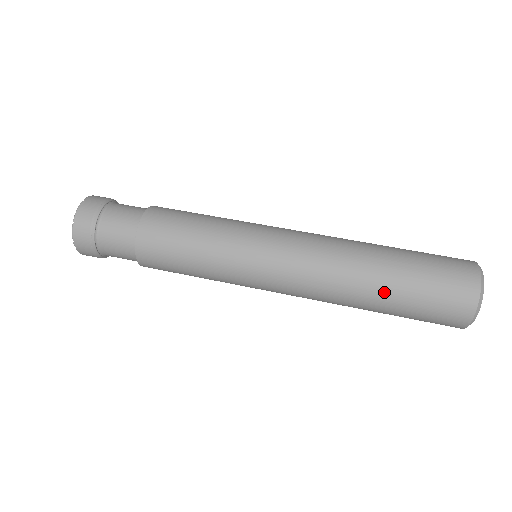
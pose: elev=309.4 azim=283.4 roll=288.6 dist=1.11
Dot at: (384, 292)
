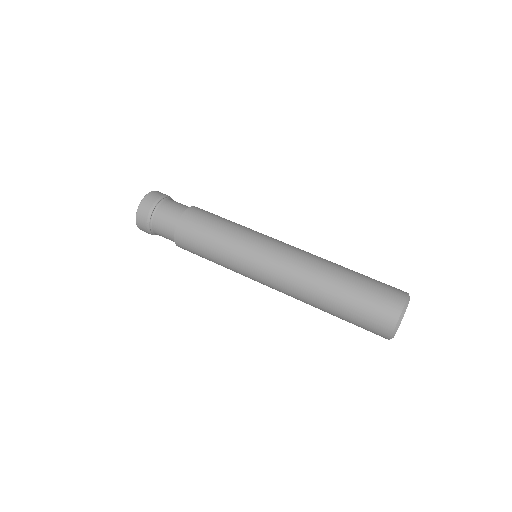
Dot at: (334, 299)
